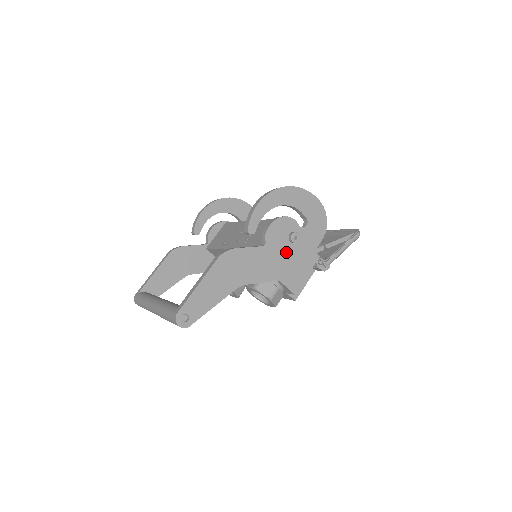
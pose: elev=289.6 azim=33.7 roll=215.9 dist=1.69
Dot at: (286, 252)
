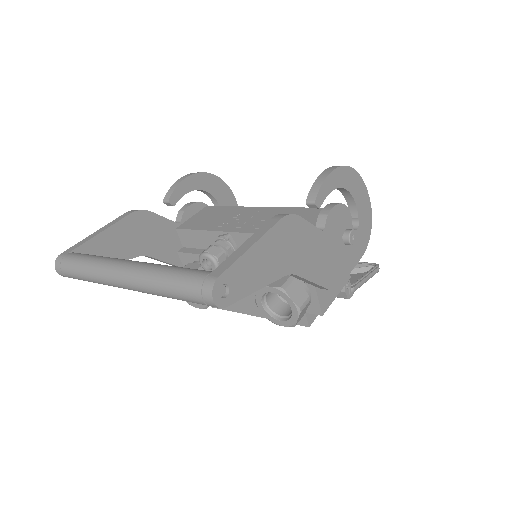
Dot at: (336, 252)
